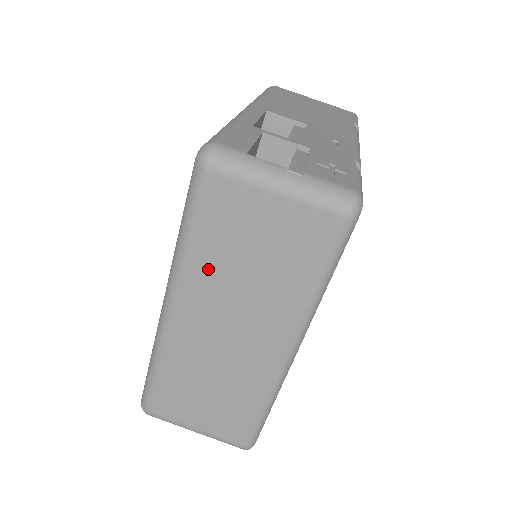
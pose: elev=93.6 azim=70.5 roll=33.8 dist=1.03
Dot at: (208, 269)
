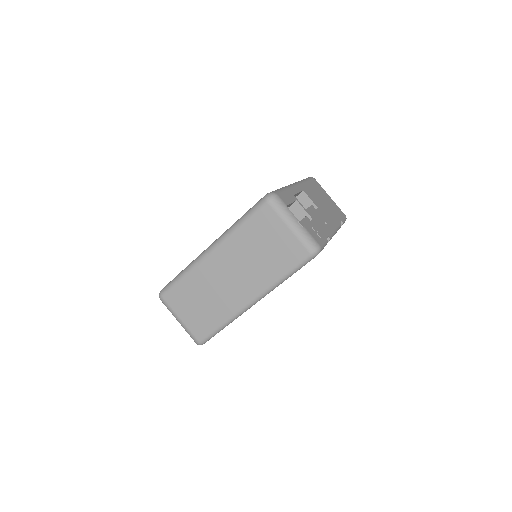
Dot at: (241, 243)
